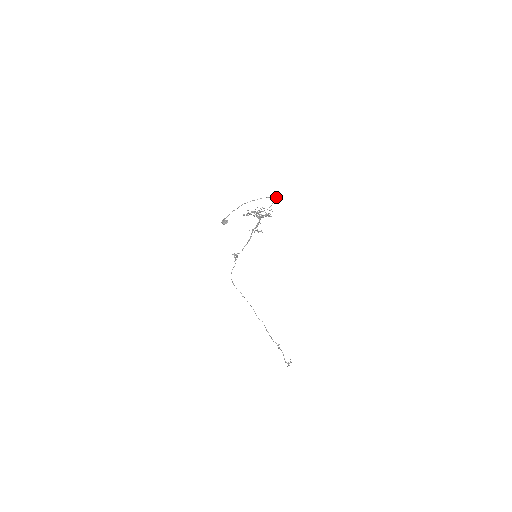
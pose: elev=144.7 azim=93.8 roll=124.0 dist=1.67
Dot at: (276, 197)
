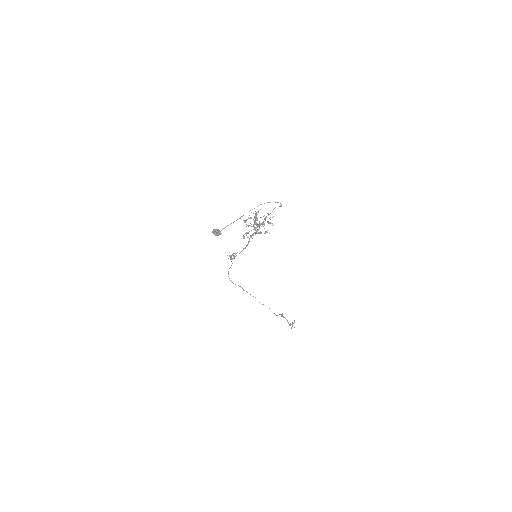
Dot at: (278, 202)
